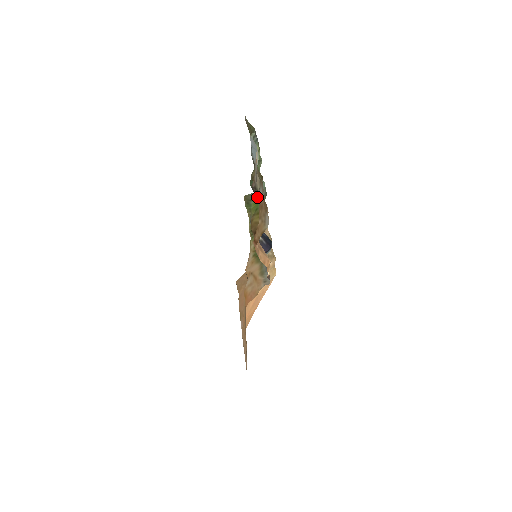
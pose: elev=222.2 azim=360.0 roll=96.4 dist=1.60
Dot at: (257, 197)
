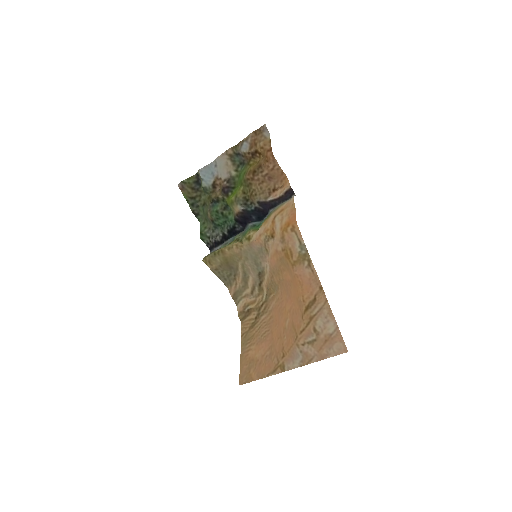
Dot at: (231, 193)
